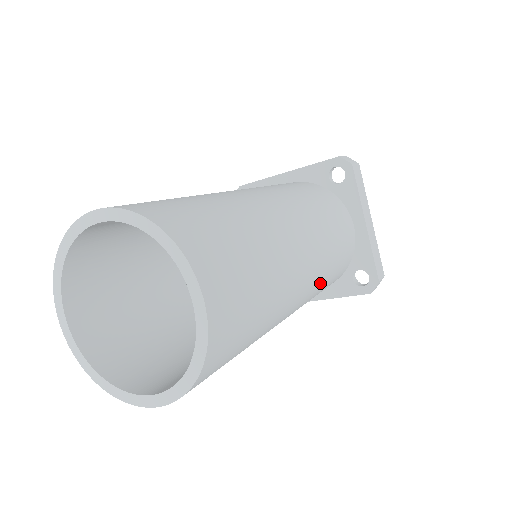
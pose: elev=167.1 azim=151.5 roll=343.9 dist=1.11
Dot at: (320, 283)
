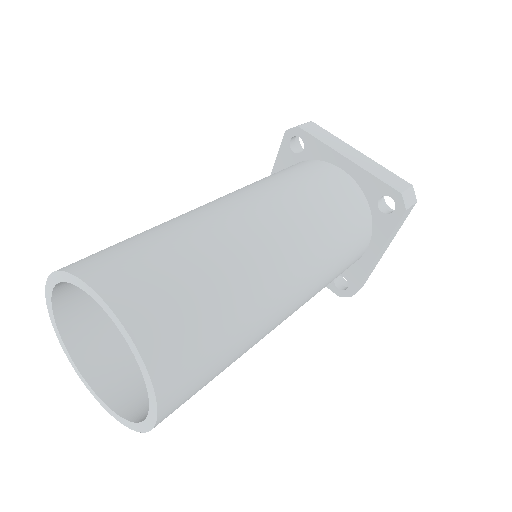
Dot at: occluded
